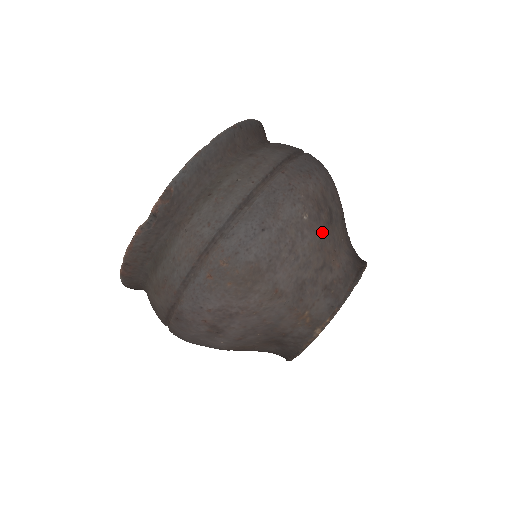
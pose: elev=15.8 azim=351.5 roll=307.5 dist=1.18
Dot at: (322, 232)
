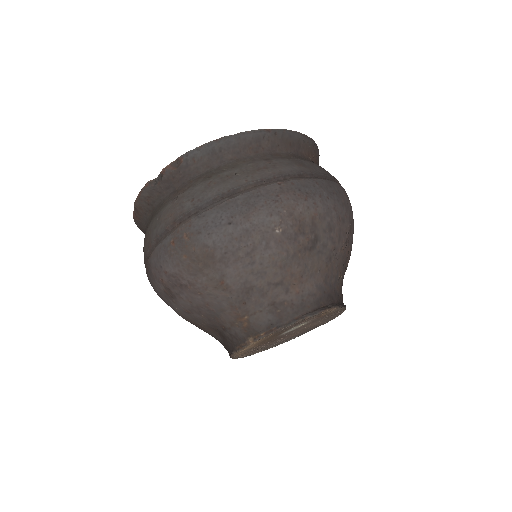
Dot at: (292, 252)
